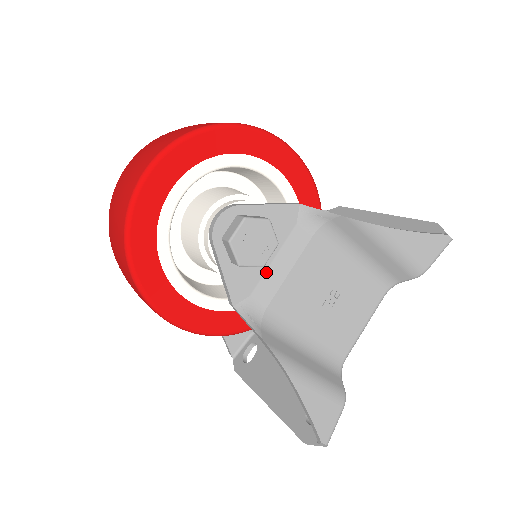
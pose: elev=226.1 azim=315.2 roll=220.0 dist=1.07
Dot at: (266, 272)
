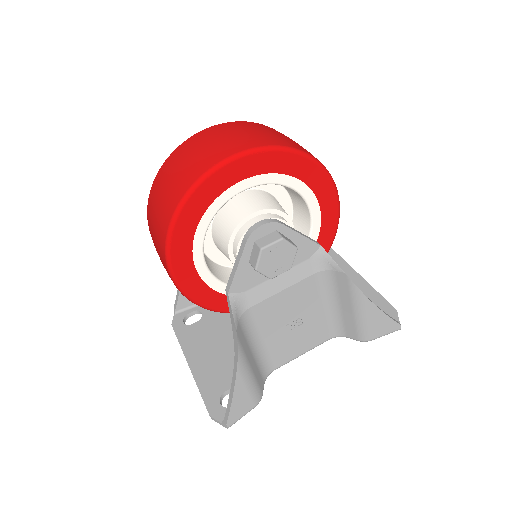
Dot at: (266, 281)
